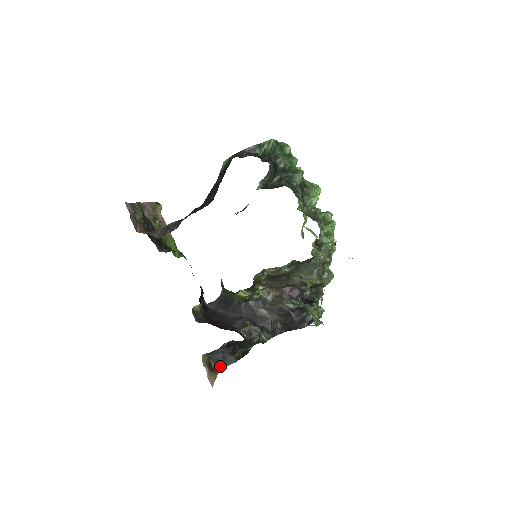
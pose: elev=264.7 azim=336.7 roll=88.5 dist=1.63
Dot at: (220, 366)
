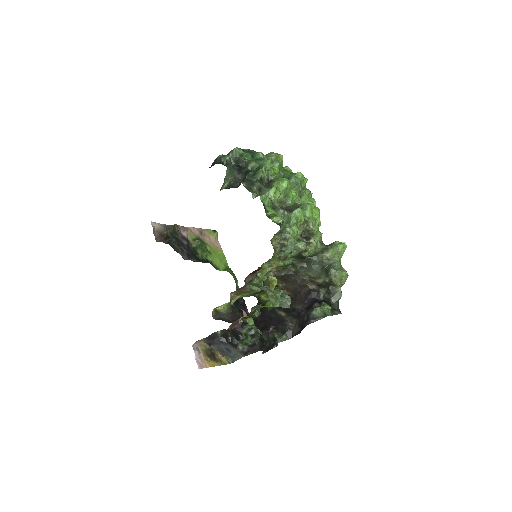
Dot at: (231, 360)
